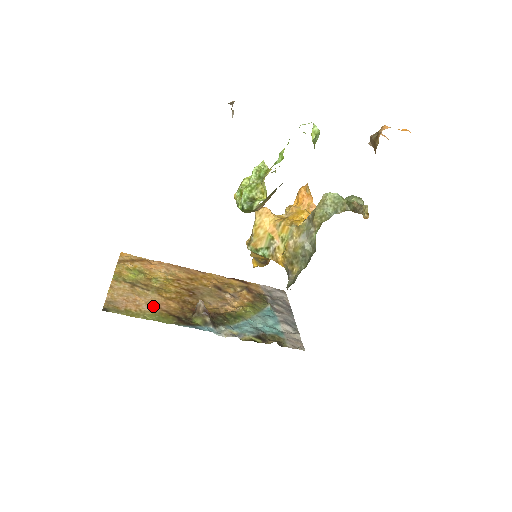
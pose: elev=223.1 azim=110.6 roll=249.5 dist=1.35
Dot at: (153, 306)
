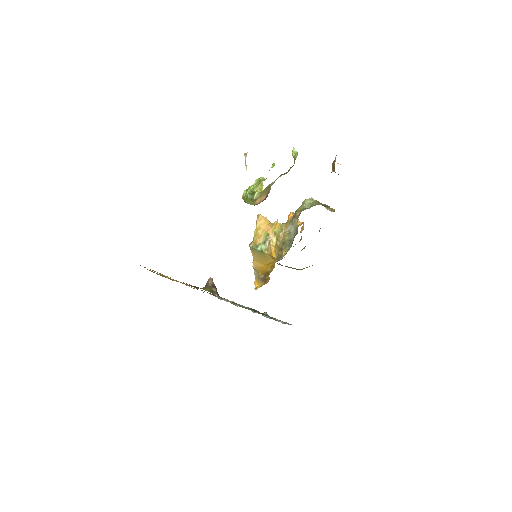
Dot at: occluded
